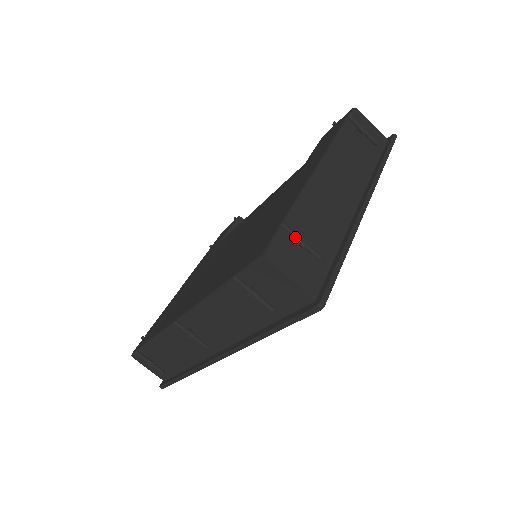
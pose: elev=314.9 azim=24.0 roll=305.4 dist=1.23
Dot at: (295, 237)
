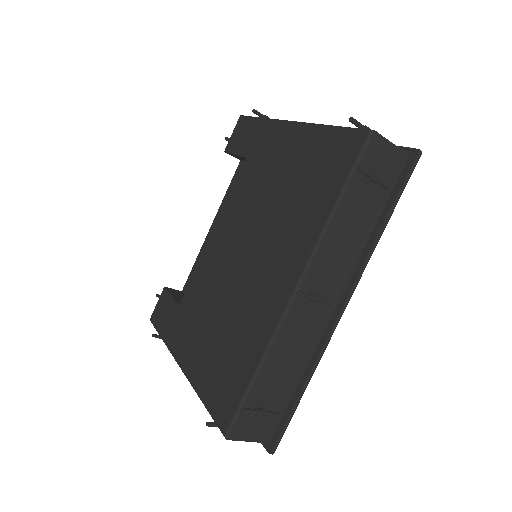
Dot at: (362, 126)
